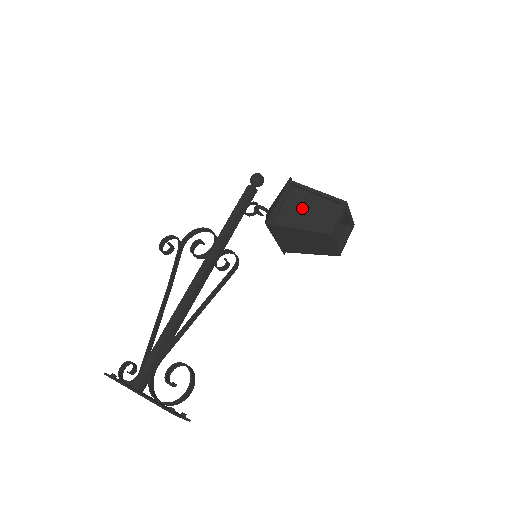
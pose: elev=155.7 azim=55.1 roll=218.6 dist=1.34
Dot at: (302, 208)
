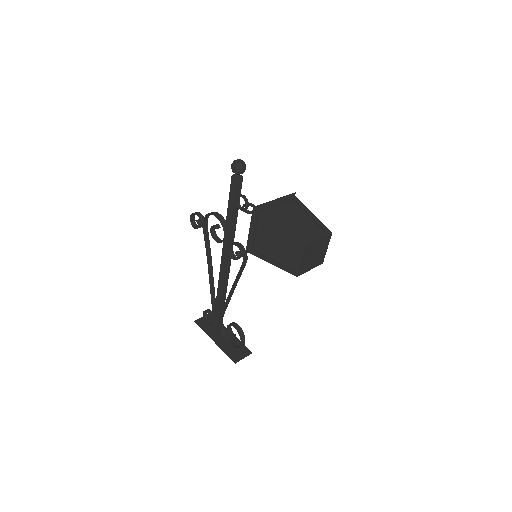
Dot at: (271, 240)
